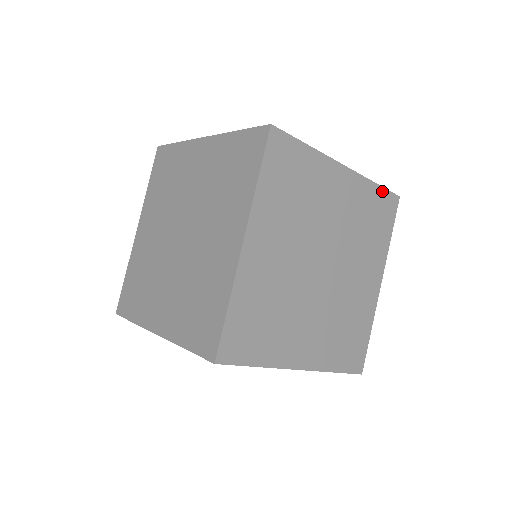
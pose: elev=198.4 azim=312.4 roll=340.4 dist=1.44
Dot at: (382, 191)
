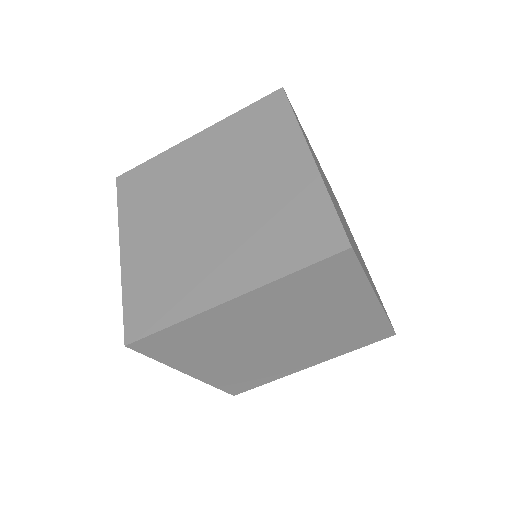
Dot at: occluded
